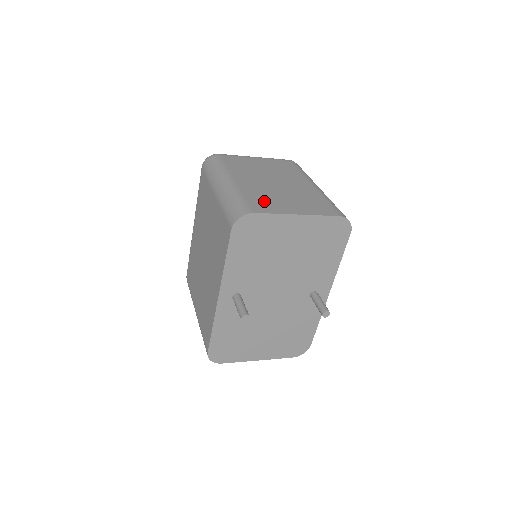
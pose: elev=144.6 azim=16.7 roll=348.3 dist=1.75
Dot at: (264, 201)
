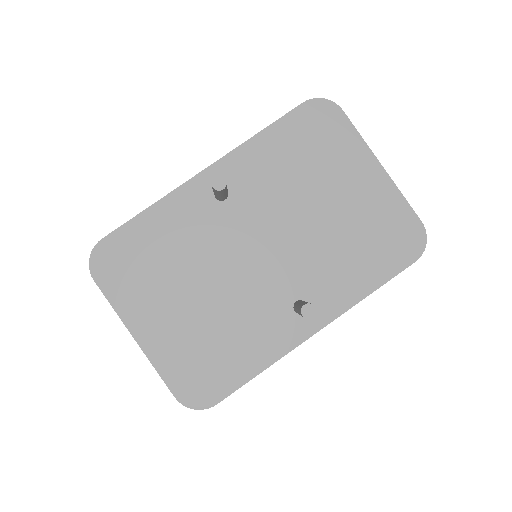
Dot at: occluded
